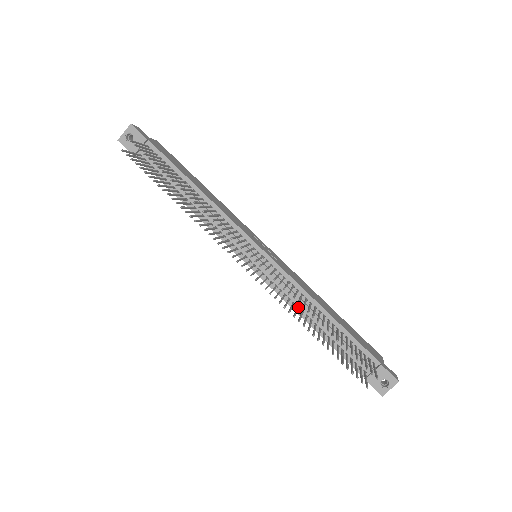
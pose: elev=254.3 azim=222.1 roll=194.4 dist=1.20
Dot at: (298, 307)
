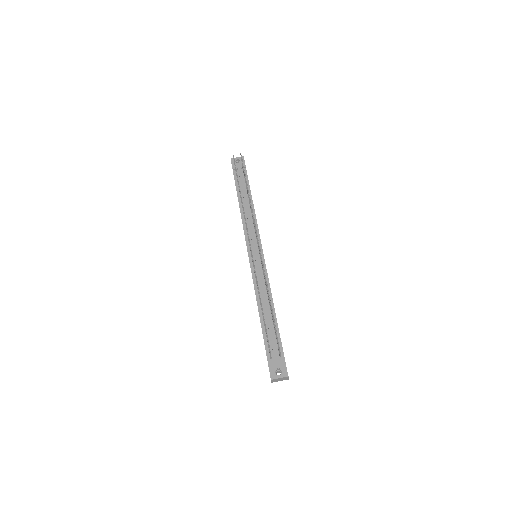
Dot at: occluded
